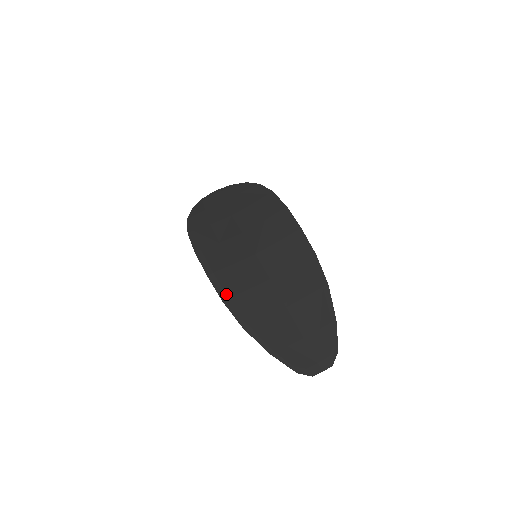
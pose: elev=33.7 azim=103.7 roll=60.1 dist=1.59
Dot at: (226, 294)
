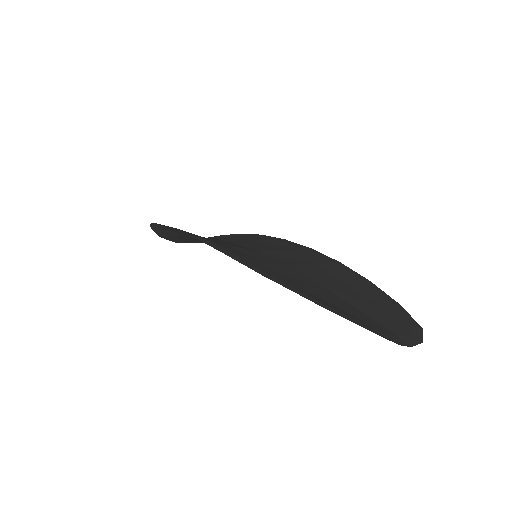
Dot at: (229, 252)
